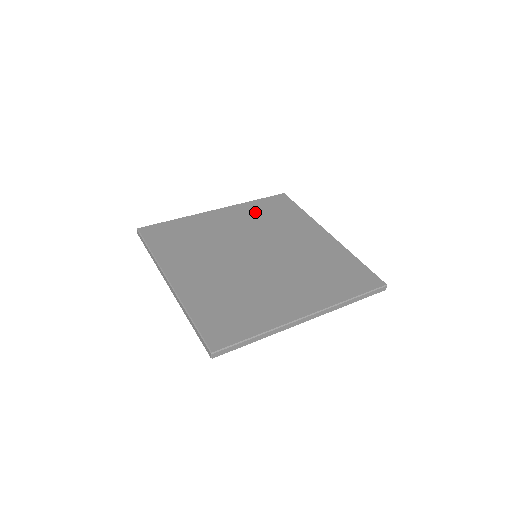
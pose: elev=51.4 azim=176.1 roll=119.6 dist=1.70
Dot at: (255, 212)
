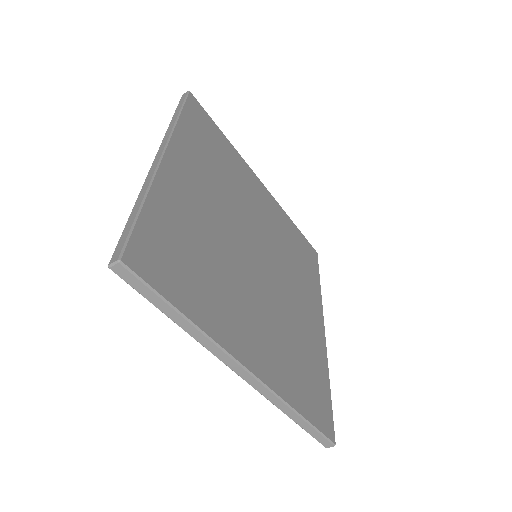
Dot at: (287, 229)
